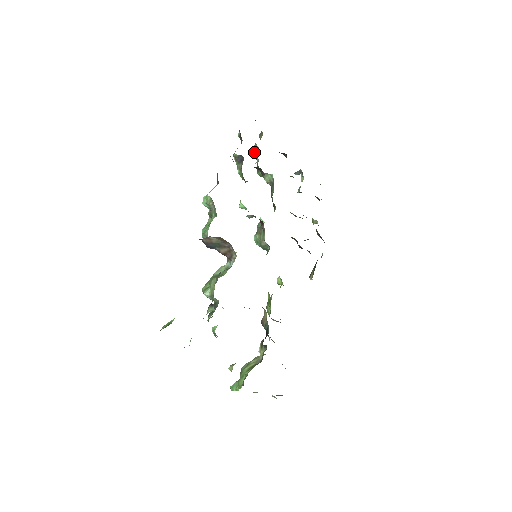
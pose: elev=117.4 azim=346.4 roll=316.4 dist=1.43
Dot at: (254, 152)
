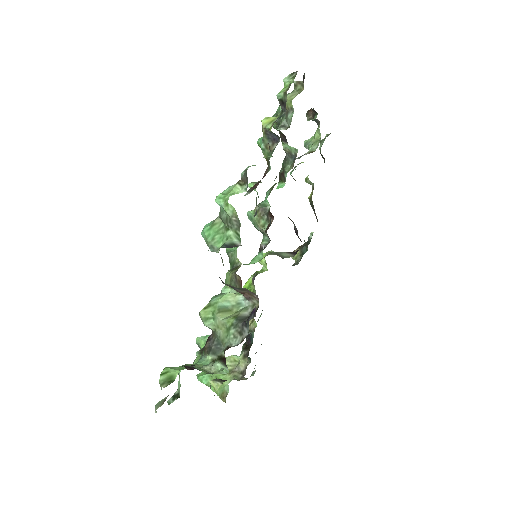
Dot at: occluded
